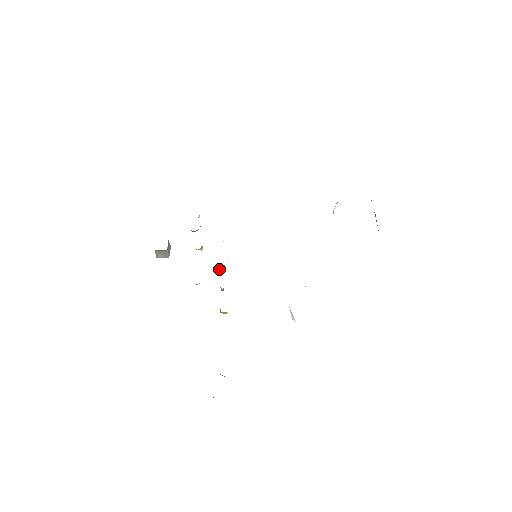
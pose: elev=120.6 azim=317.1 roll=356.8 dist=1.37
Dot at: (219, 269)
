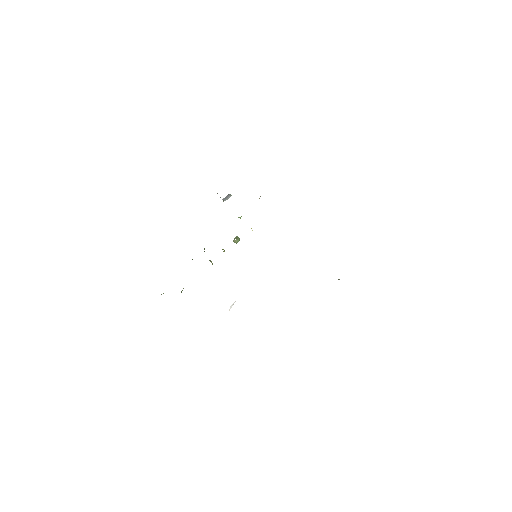
Dot at: (234, 239)
